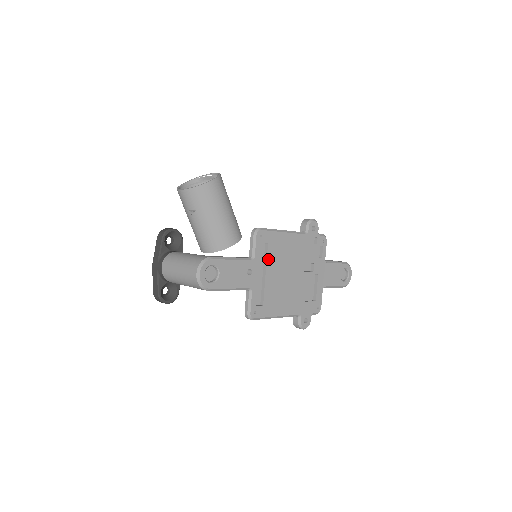
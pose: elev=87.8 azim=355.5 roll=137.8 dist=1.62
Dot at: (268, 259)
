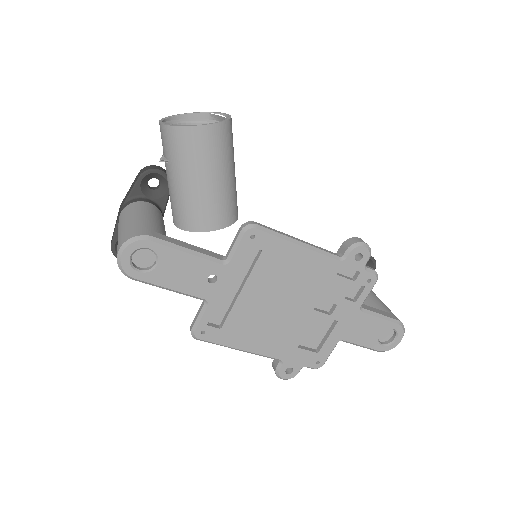
Dot at: (254, 272)
